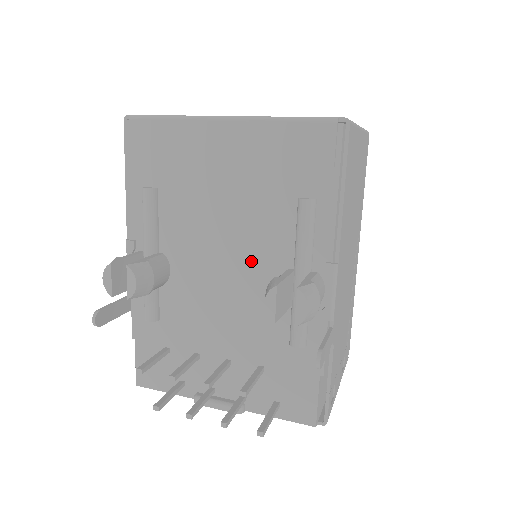
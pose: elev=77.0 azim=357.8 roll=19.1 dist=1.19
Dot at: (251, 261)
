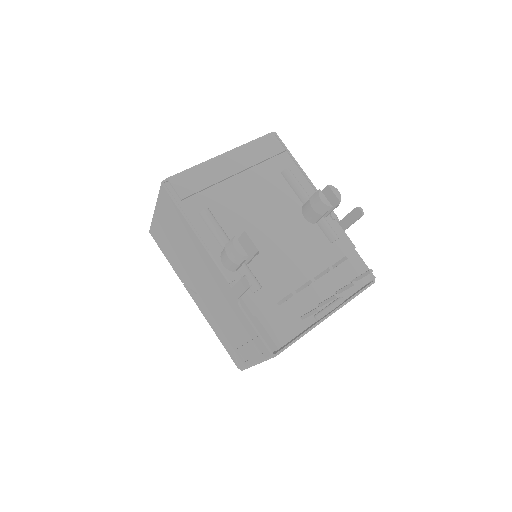
Dot at: (283, 215)
